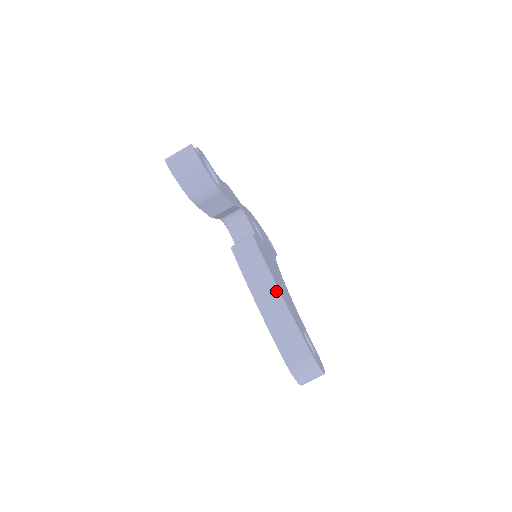
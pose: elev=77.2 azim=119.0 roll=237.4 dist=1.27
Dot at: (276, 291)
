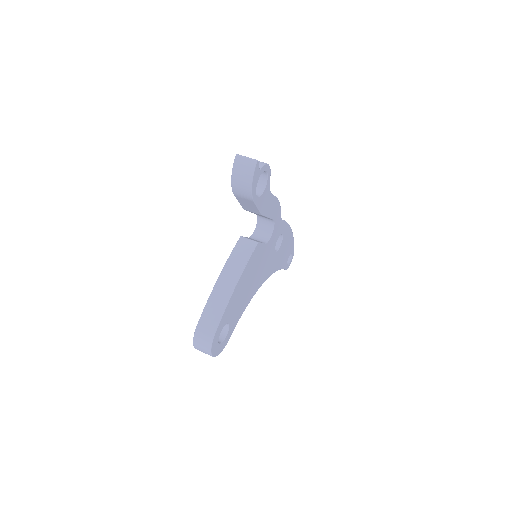
Dot at: (234, 285)
